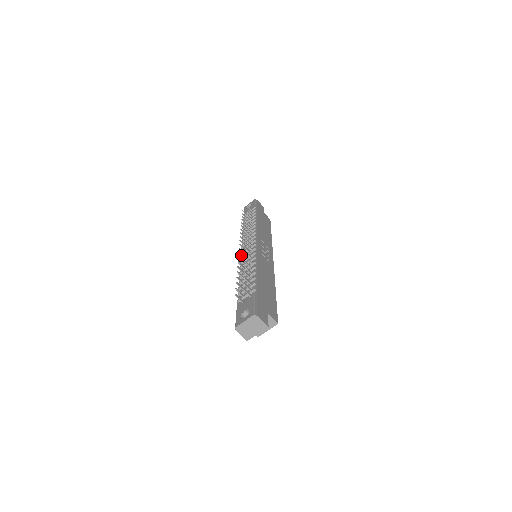
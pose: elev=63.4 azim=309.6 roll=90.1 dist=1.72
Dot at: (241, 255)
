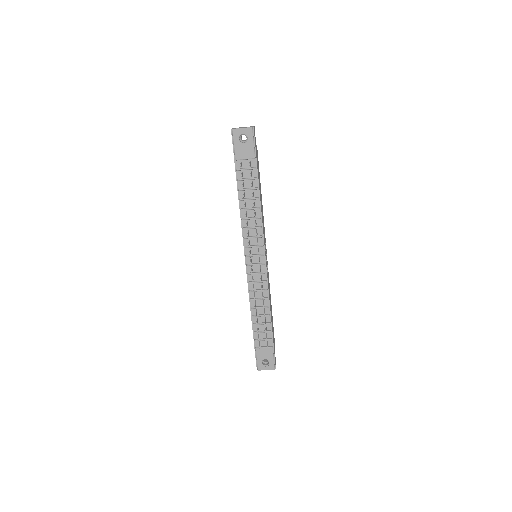
Dot at: occluded
